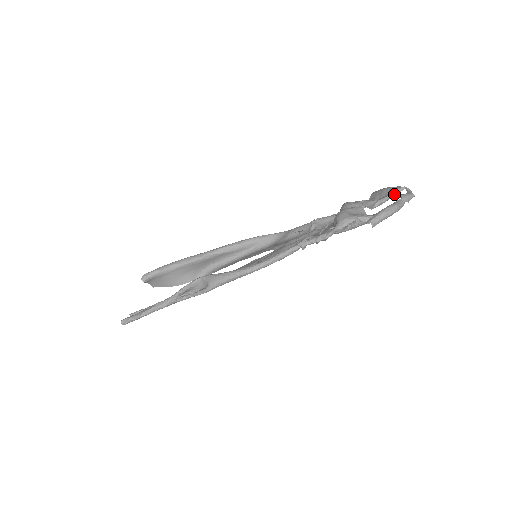
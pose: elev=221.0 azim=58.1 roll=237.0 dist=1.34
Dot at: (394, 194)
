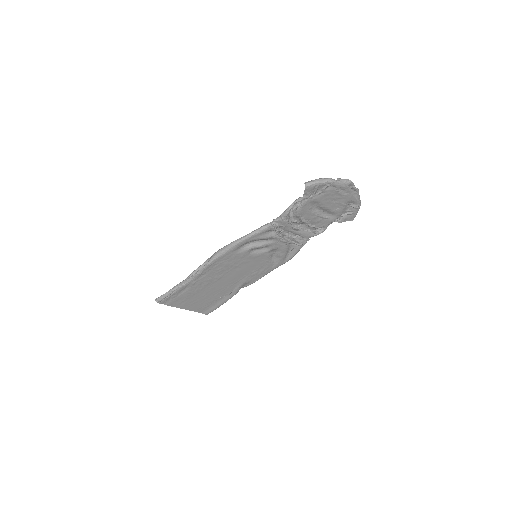
Dot at: occluded
